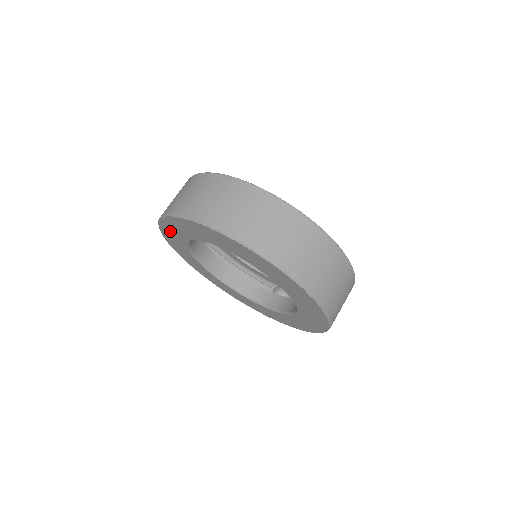
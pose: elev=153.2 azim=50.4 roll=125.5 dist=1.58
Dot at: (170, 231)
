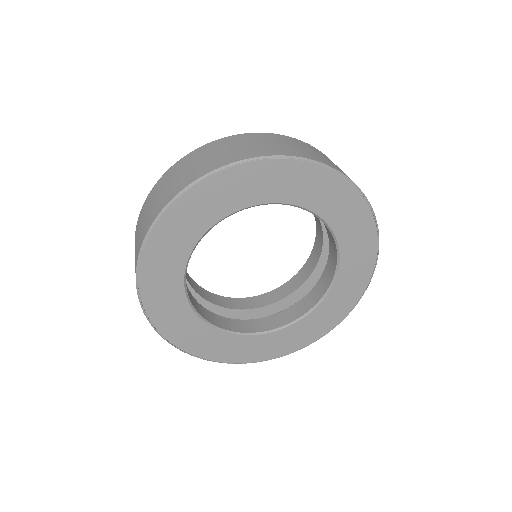
Dot at: (198, 204)
